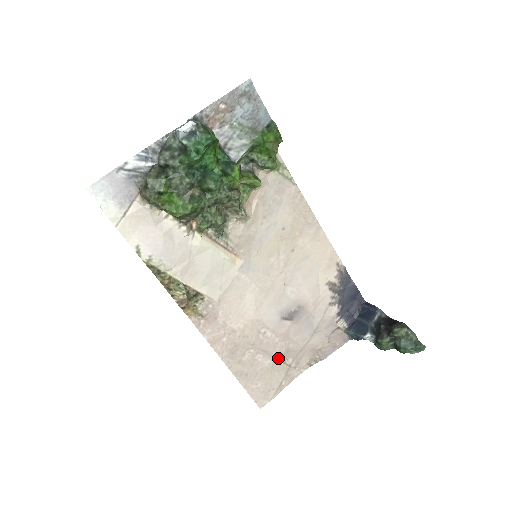
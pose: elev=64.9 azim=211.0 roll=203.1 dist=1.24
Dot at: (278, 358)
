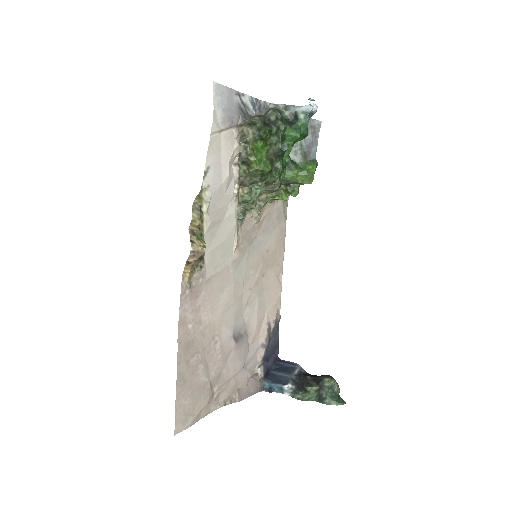
Dot at: (210, 379)
